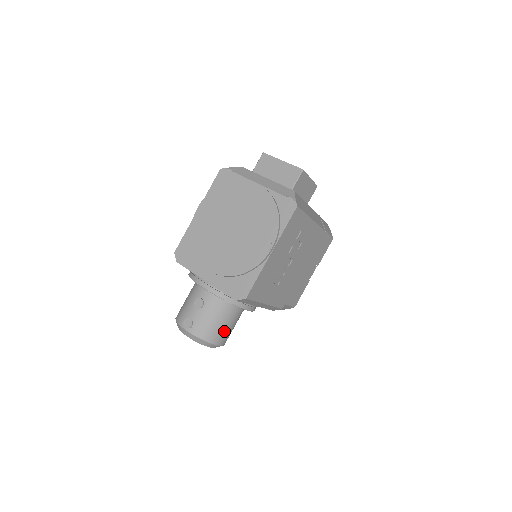
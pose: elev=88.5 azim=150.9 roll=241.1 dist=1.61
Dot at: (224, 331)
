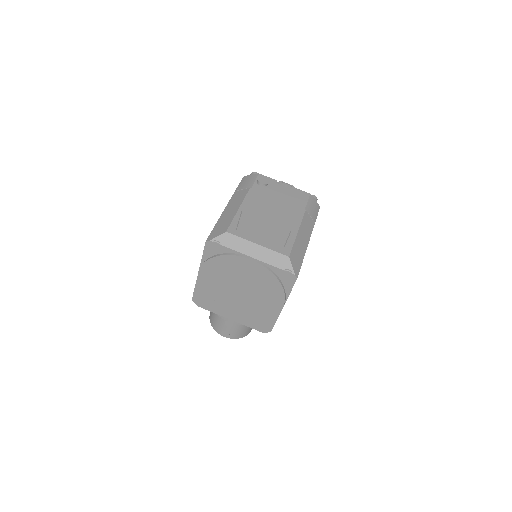
Dot at: occluded
